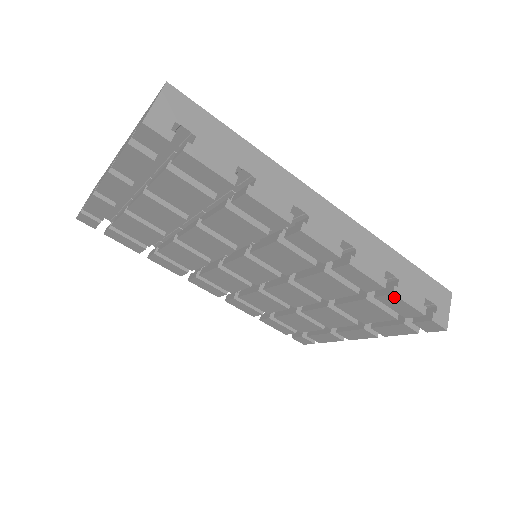
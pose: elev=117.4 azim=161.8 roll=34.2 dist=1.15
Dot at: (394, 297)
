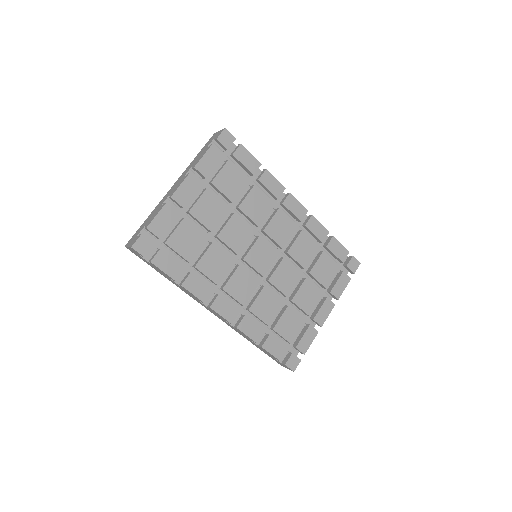
Dot at: (334, 240)
